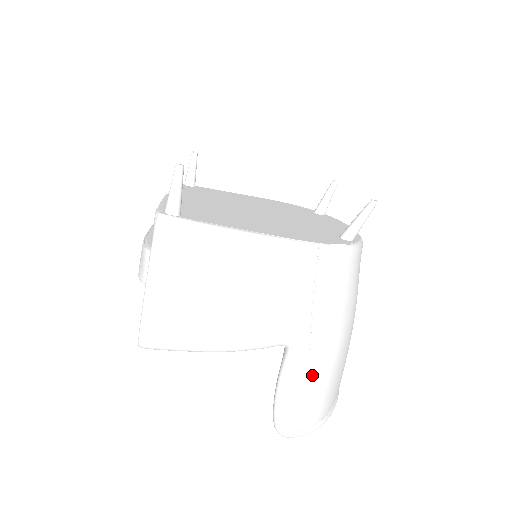
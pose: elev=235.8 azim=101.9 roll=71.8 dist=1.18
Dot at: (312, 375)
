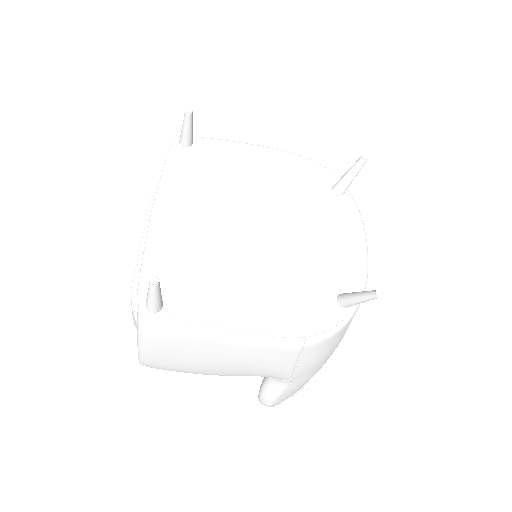
Dot at: (292, 388)
